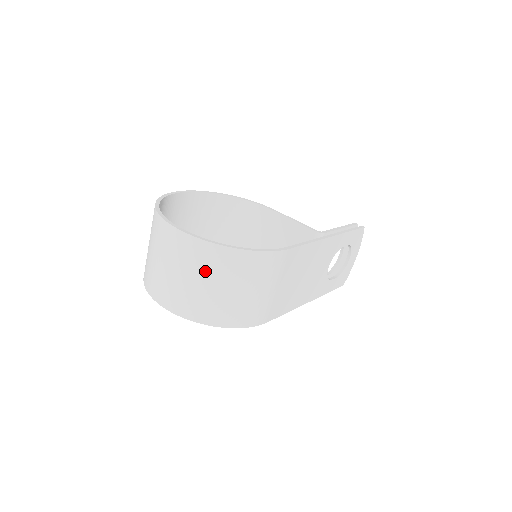
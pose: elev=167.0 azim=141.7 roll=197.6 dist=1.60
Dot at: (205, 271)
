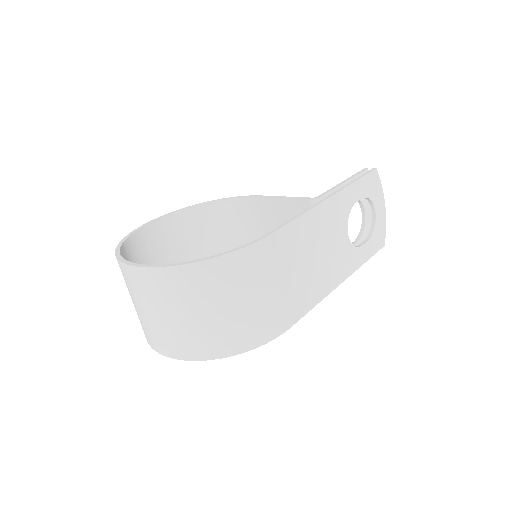
Dot at: (181, 301)
